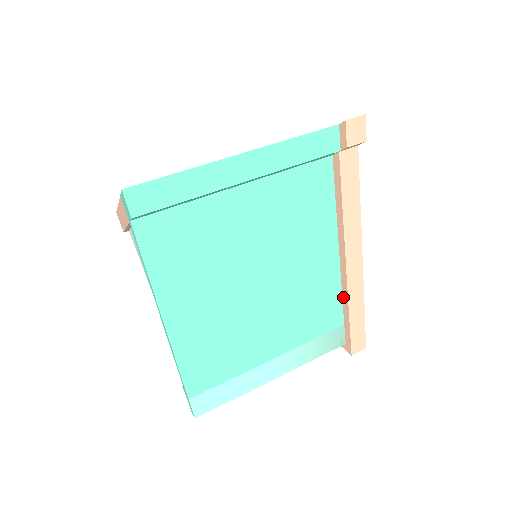
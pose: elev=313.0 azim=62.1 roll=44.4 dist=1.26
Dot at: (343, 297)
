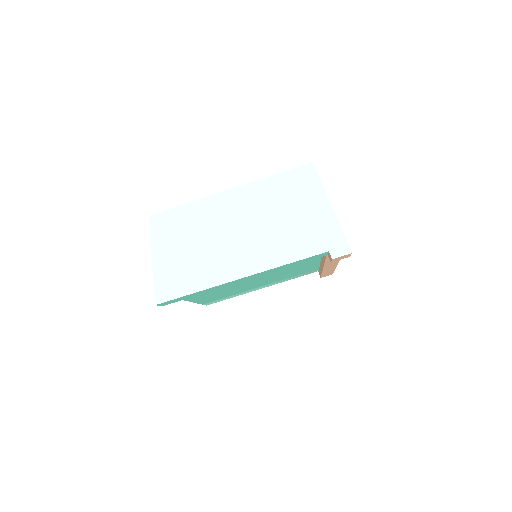
Dot at: (320, 266)
